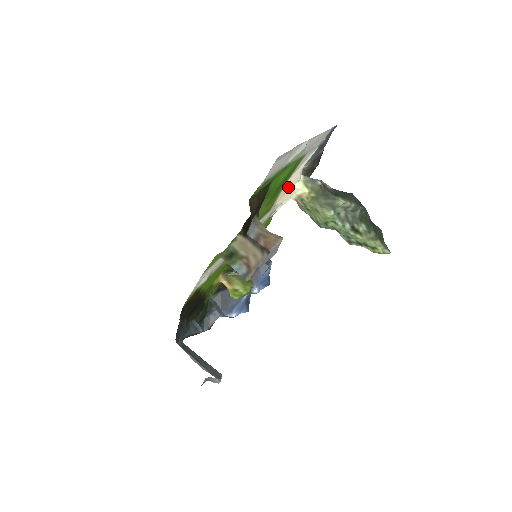
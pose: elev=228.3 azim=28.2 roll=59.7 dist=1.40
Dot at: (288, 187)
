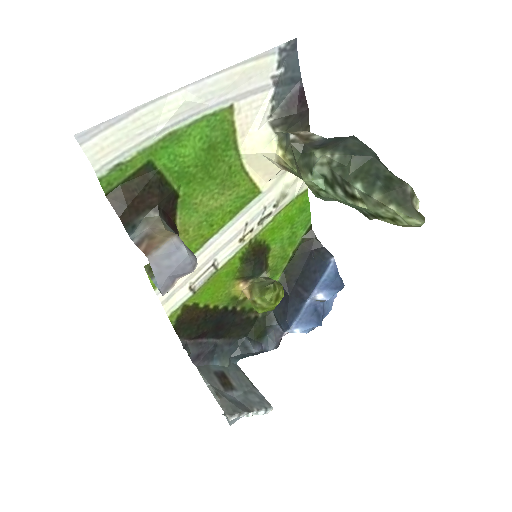
Dot at: (253, 156)
